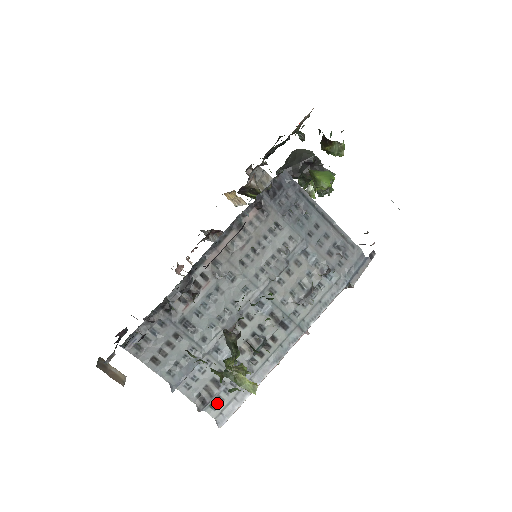
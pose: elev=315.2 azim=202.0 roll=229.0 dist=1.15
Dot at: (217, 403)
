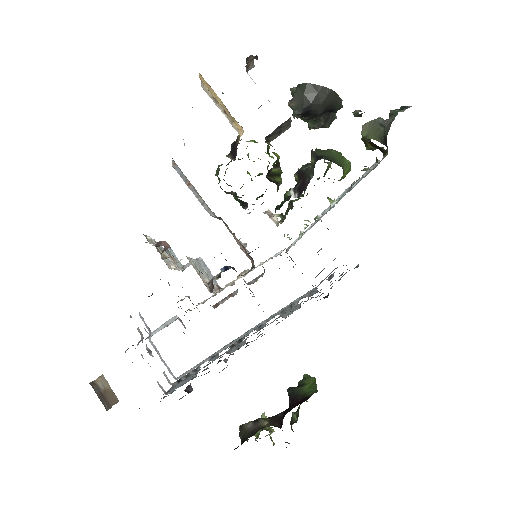
Dot at: occluded
